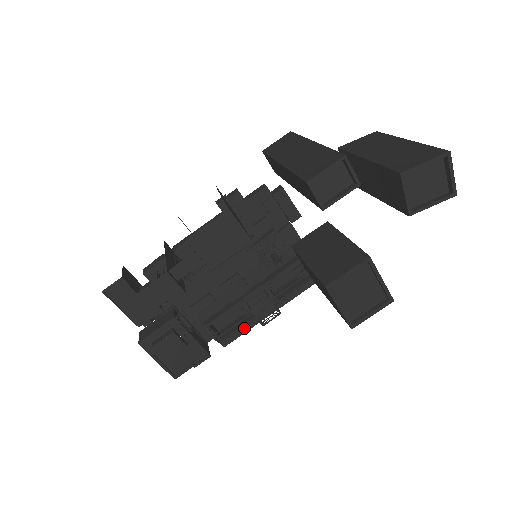
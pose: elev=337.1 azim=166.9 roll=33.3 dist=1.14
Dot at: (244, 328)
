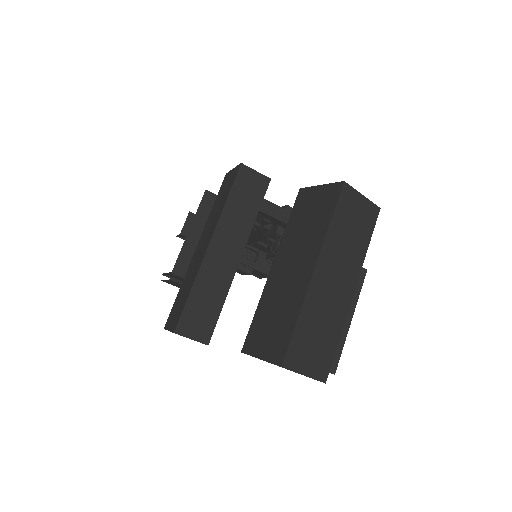
Dot at: occluded
